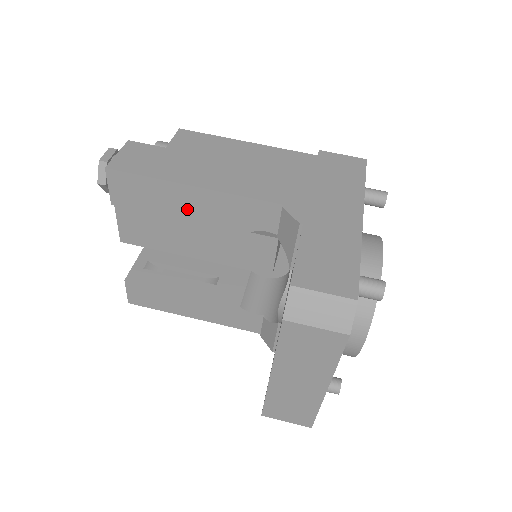
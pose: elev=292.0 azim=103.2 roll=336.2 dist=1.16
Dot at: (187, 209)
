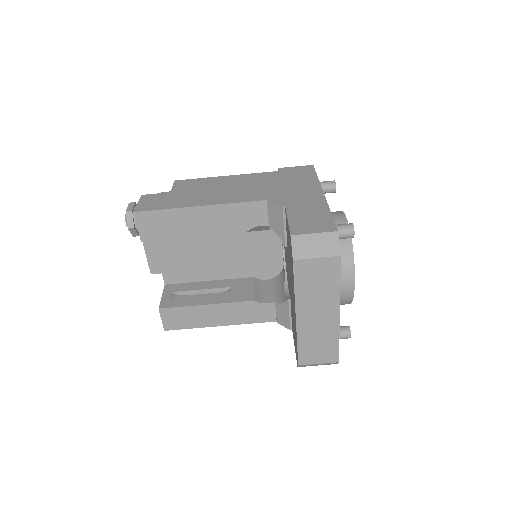
Dot at: (199, 226)
